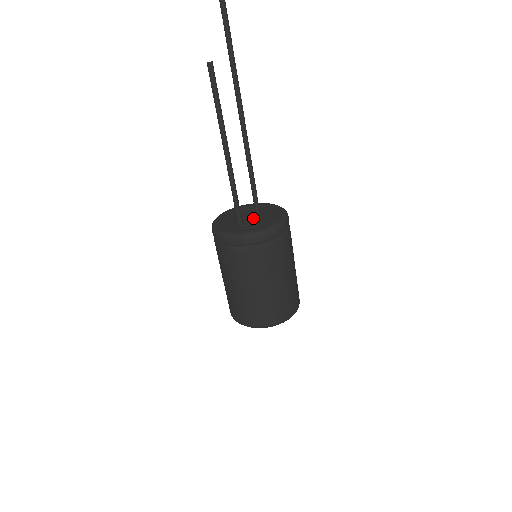
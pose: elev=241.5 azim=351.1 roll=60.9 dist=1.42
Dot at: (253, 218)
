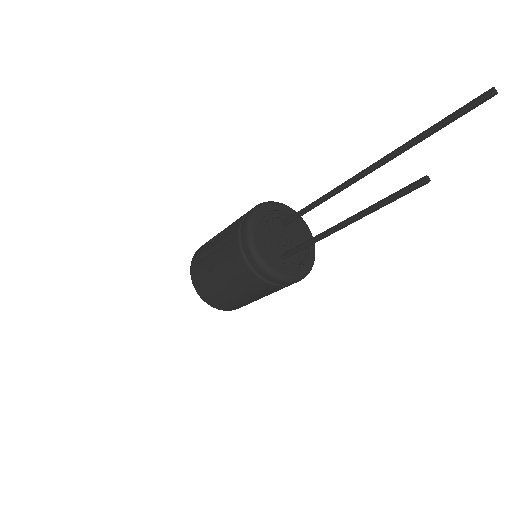
Dot at: (289, 242)
